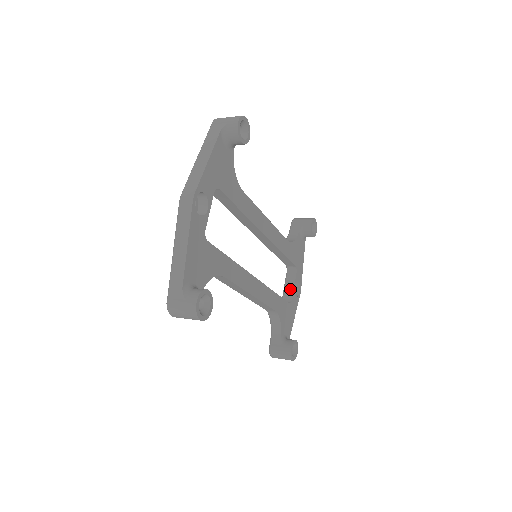
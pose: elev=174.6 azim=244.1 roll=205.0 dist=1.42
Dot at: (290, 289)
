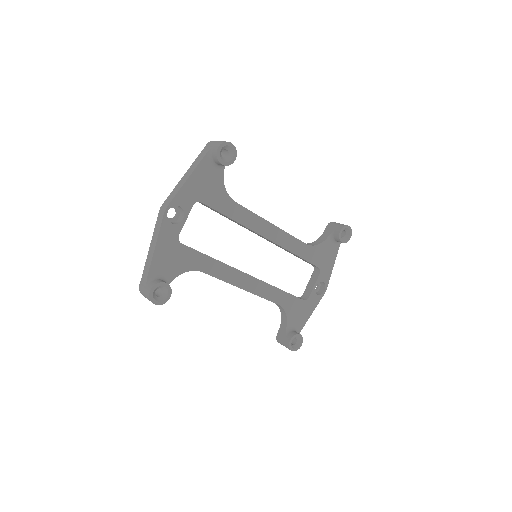
Dot at: (310, 287)
